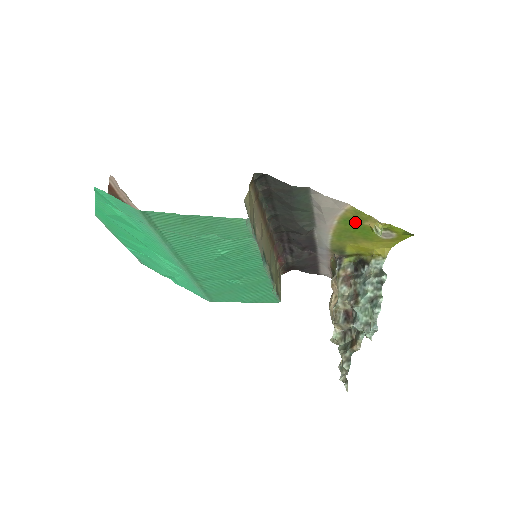
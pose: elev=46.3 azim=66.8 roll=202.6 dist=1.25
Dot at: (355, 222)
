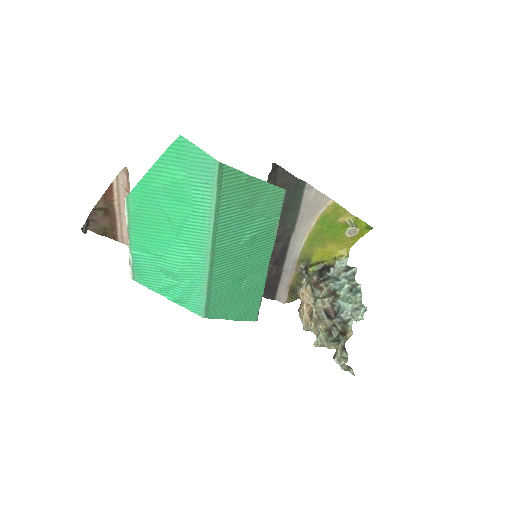
Dot at: (331, 220)
